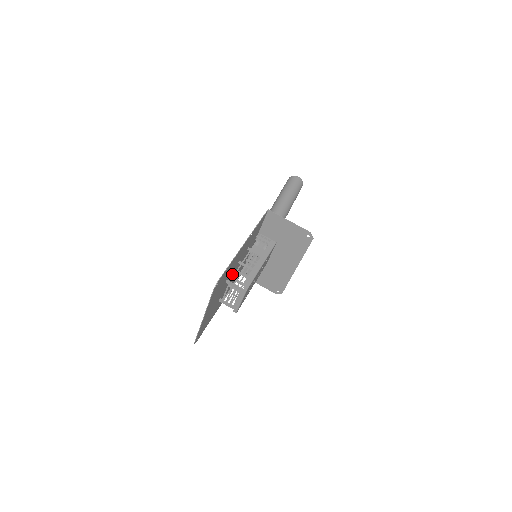
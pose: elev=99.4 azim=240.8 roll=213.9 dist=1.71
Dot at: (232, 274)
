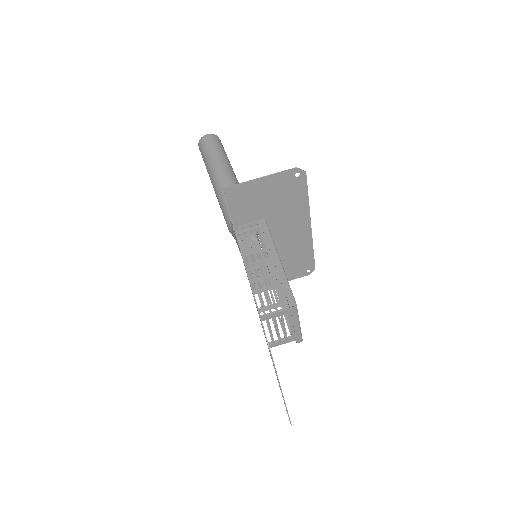
Dot at: occluded
